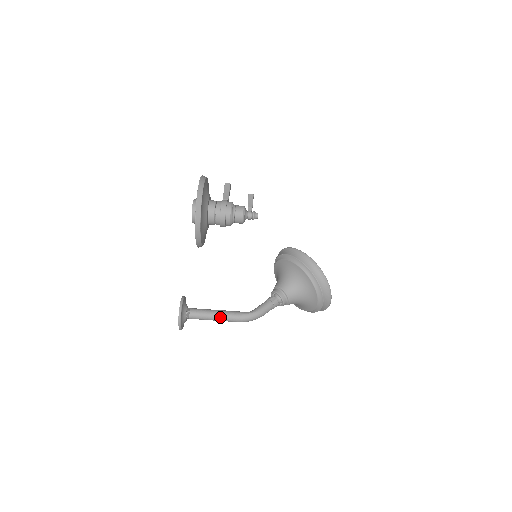
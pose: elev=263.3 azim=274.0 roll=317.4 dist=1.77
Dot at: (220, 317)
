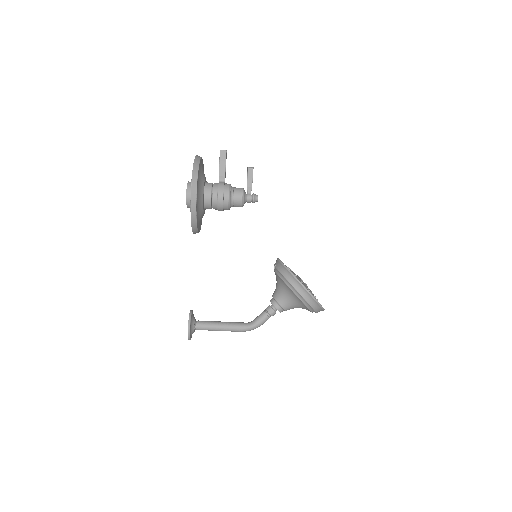
Dot at: occluded
